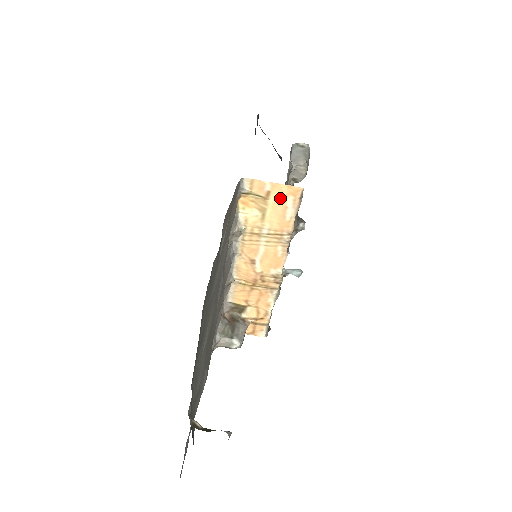
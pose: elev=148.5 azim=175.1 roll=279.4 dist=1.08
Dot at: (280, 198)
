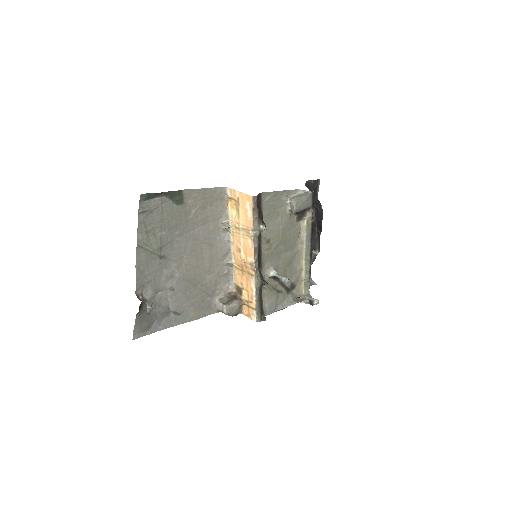
Dot at: (243, 202)
